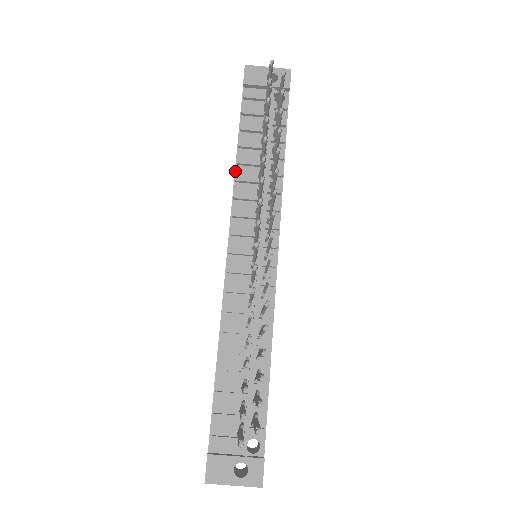
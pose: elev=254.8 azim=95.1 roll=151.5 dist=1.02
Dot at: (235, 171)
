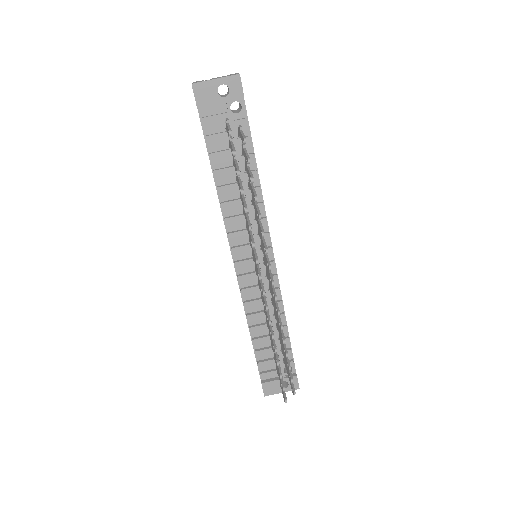
Dot at: (218, 196)
